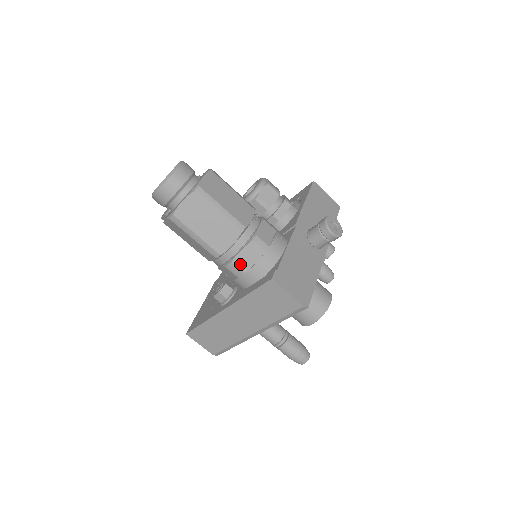
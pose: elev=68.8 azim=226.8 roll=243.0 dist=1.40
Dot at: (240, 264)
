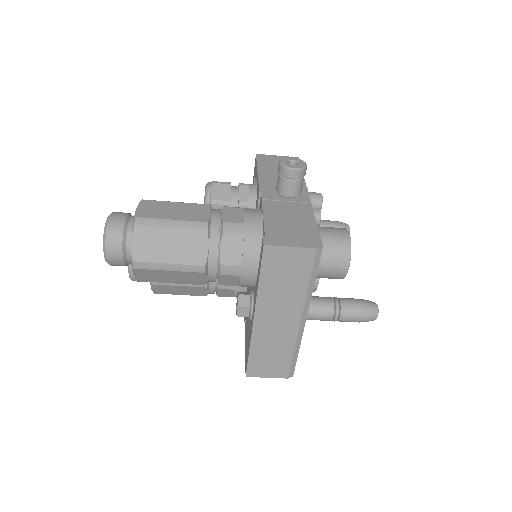
Dot at: (230, 260)
